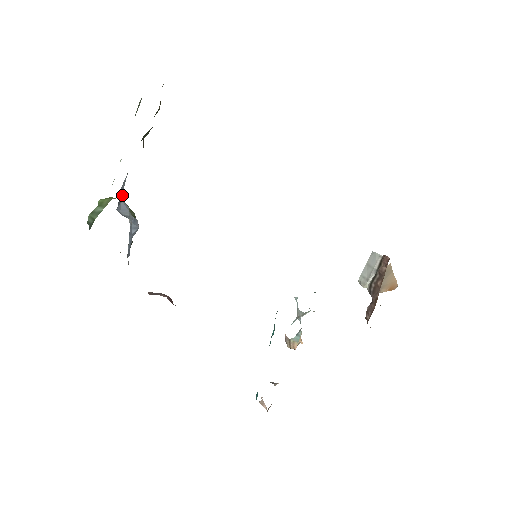
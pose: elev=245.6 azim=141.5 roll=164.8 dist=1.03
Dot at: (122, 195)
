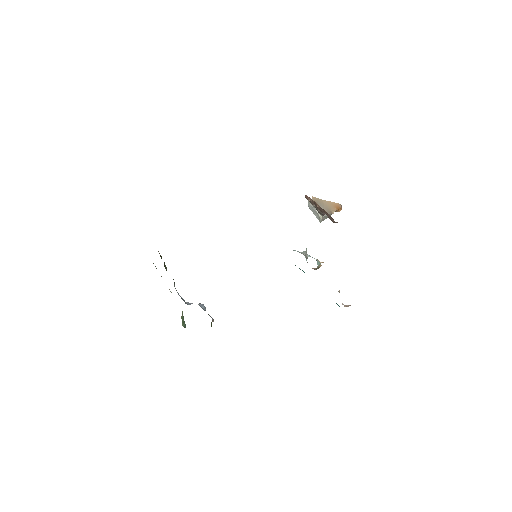
Dot at: occluded
